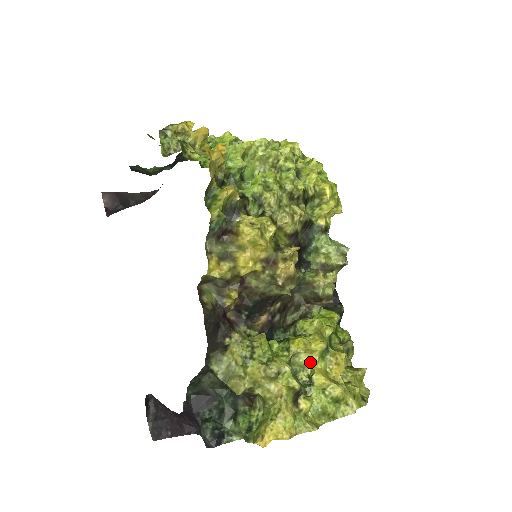
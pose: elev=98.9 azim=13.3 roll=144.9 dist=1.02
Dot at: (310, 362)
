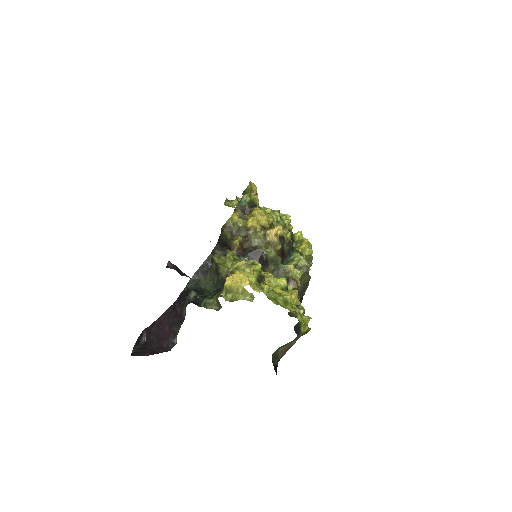
Dot at: occluded
